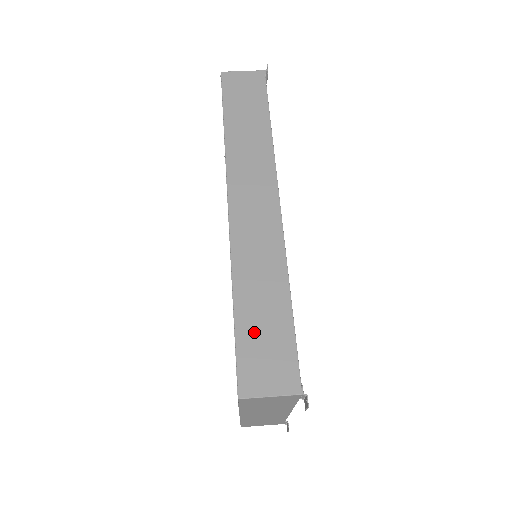
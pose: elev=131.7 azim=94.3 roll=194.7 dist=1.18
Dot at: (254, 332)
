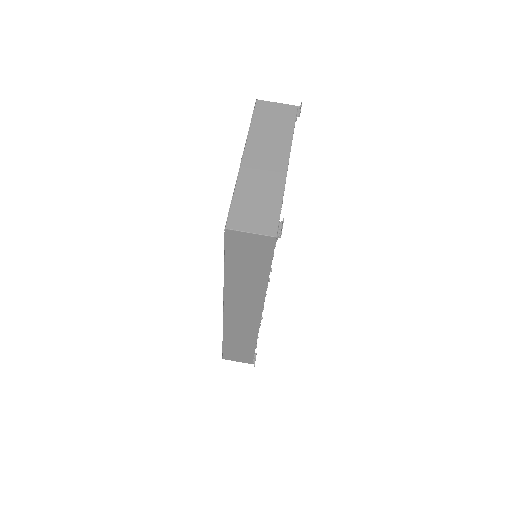
Dot at: (233, 349)
